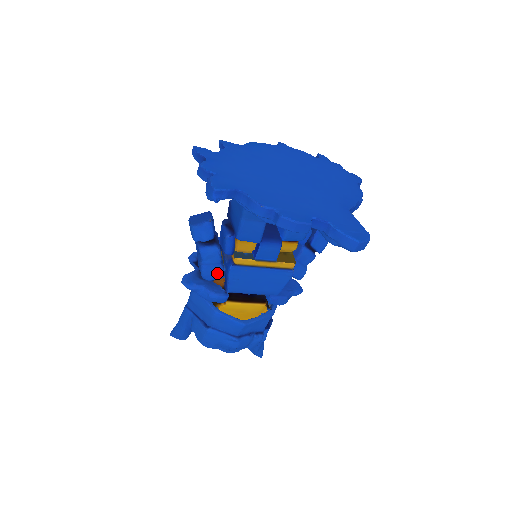
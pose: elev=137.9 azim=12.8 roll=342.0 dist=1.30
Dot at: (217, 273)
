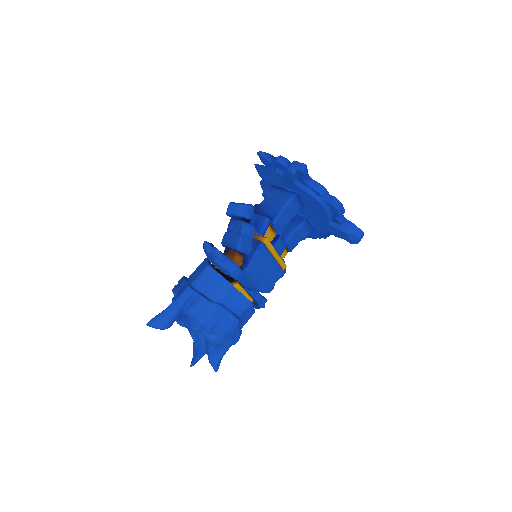
Dot at: (248, 248)
